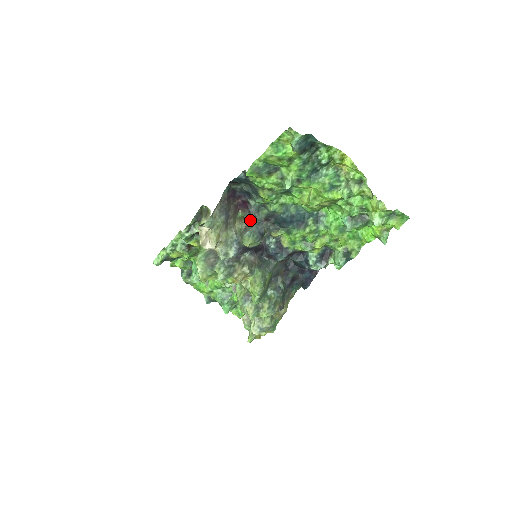
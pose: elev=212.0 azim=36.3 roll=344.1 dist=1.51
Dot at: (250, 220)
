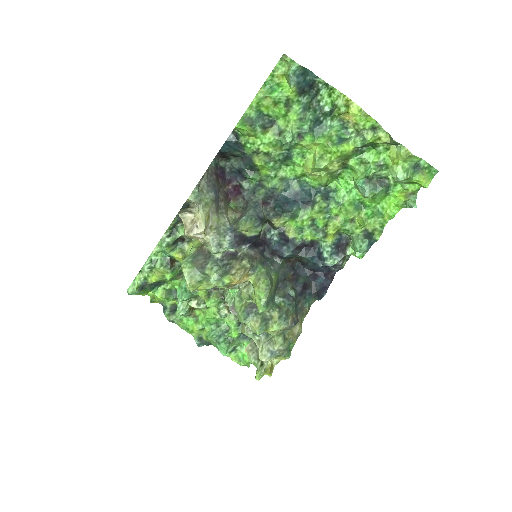
Dot at: (245, 208)
